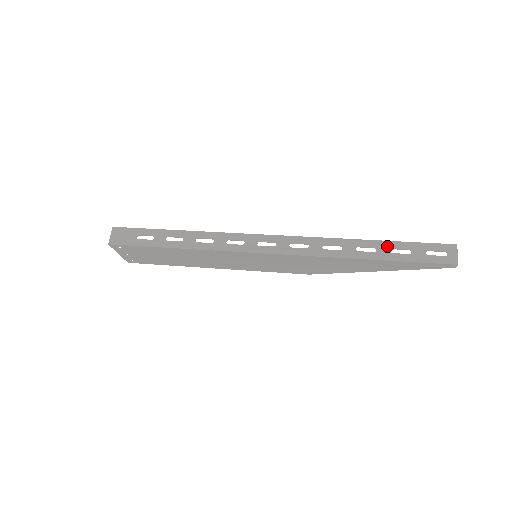
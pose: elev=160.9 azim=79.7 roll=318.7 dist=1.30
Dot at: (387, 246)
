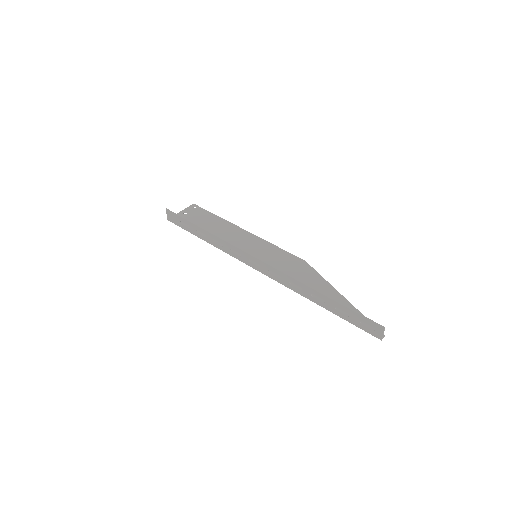
Dot at: (333, 304)
